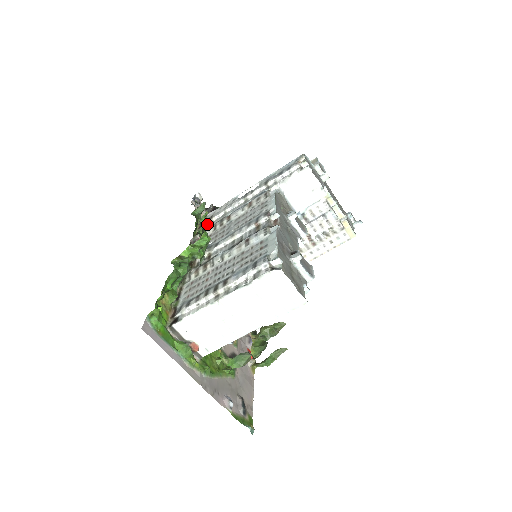
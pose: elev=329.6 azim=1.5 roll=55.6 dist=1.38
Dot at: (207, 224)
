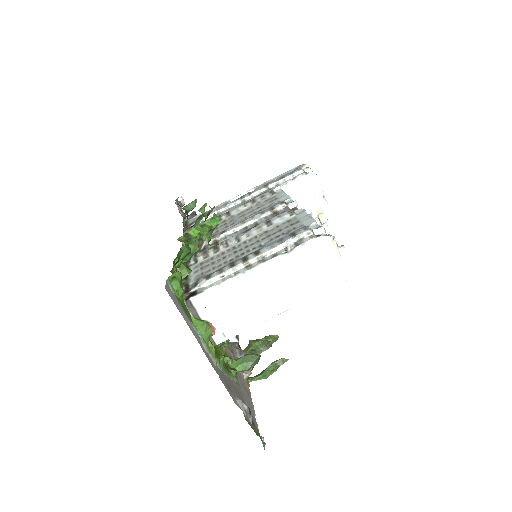
Dot at: occluded
